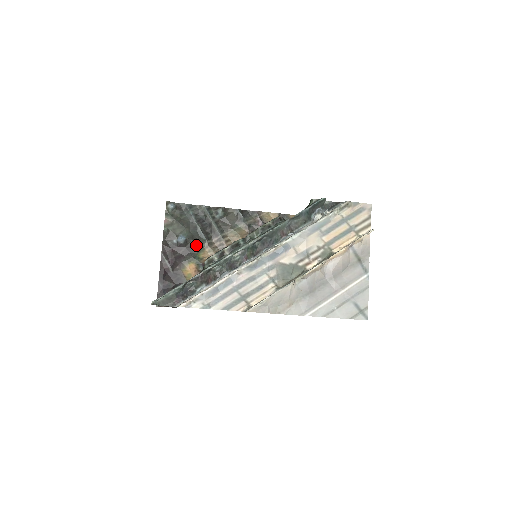
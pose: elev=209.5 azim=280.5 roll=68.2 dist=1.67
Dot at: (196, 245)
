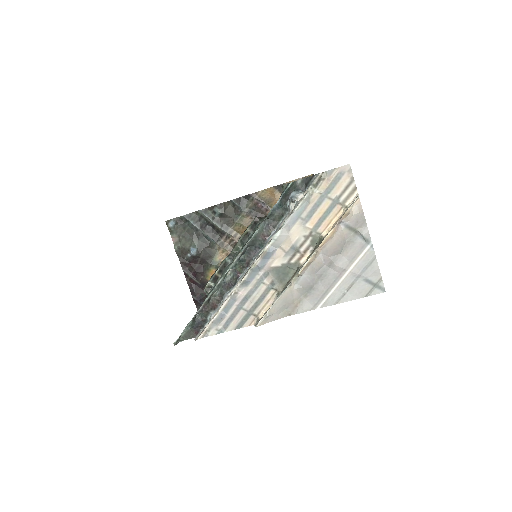
Dot at: (209, 251)
